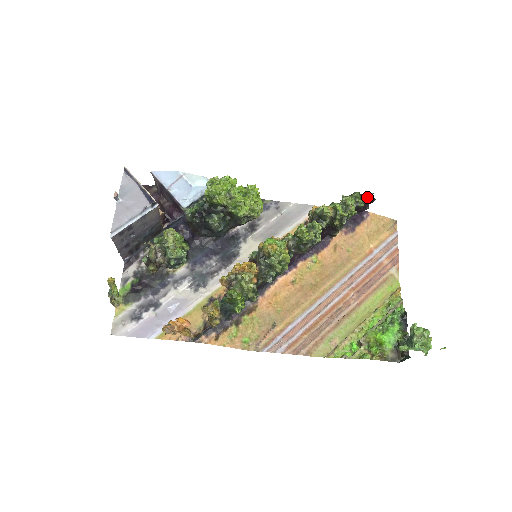
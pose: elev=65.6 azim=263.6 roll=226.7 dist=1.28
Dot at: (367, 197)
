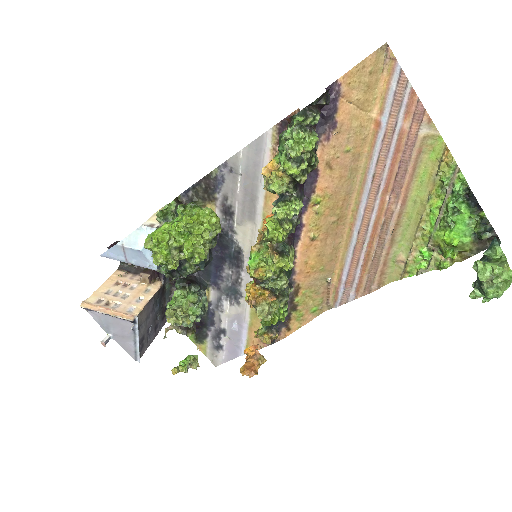
Dot at: (314, 104)
